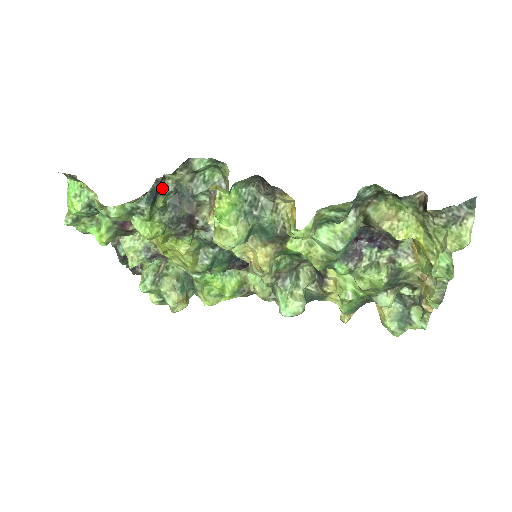
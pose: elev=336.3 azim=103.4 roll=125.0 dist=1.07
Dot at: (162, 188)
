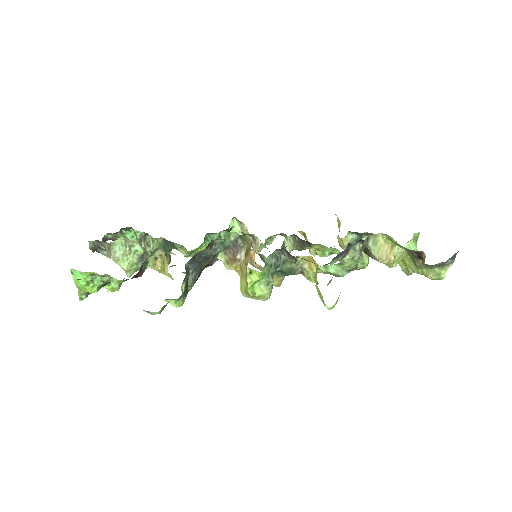
Dot at: occluded
